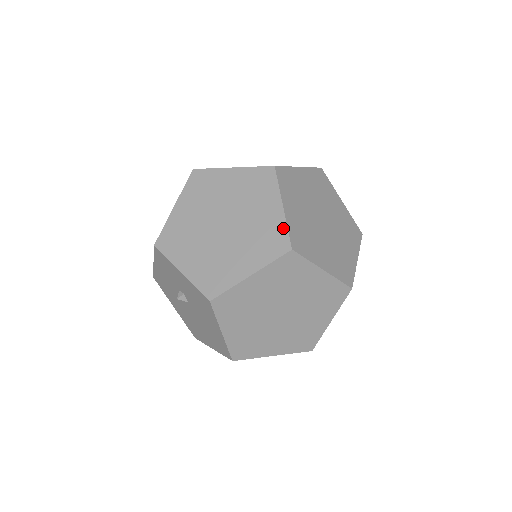
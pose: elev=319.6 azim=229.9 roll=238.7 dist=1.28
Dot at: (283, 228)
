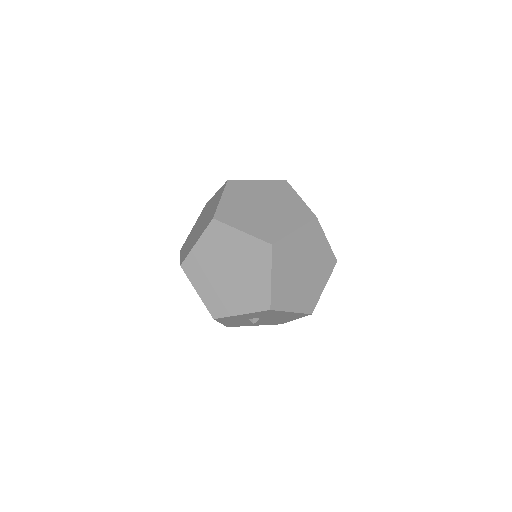
Dot at: (256, 241)
